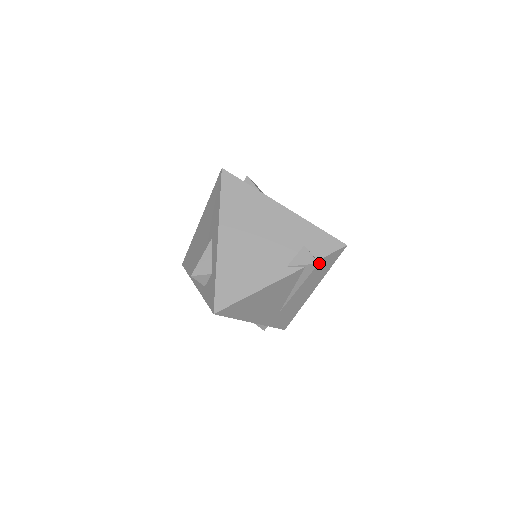
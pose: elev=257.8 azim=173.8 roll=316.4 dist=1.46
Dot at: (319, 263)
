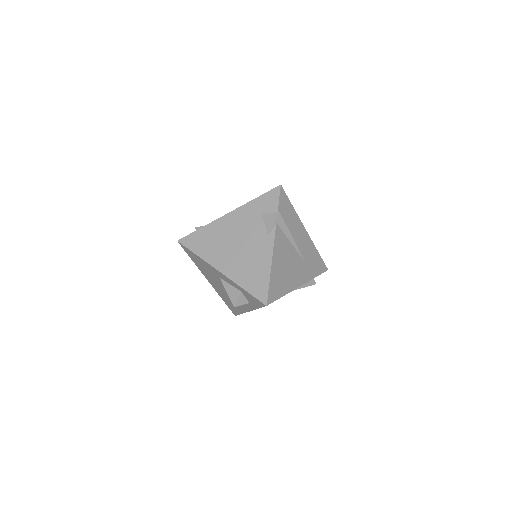
Dot at: (281, 212)
